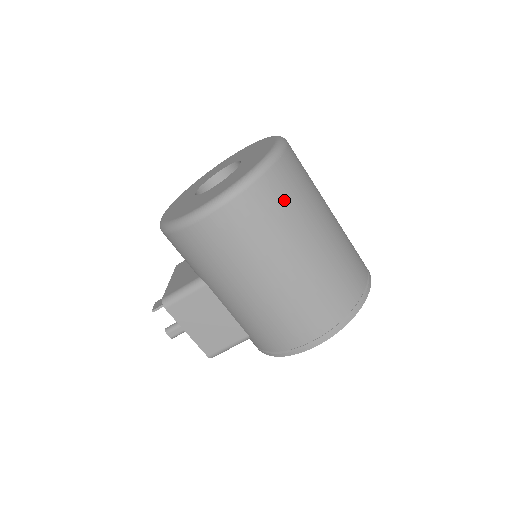
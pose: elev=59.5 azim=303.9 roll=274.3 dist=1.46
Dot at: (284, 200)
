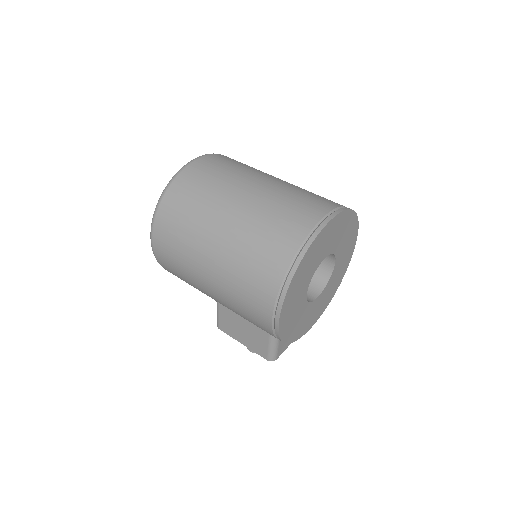
Dot at: (183, 209)
